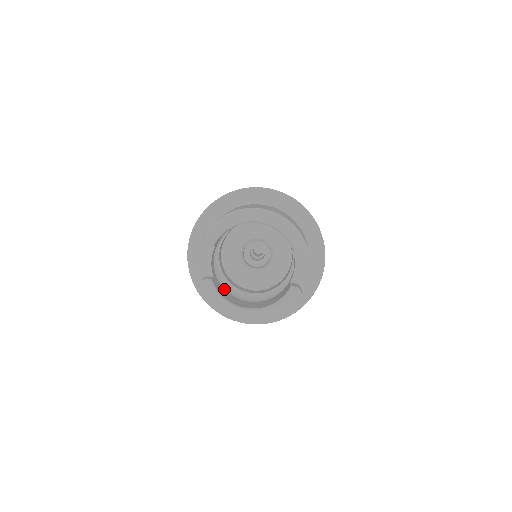
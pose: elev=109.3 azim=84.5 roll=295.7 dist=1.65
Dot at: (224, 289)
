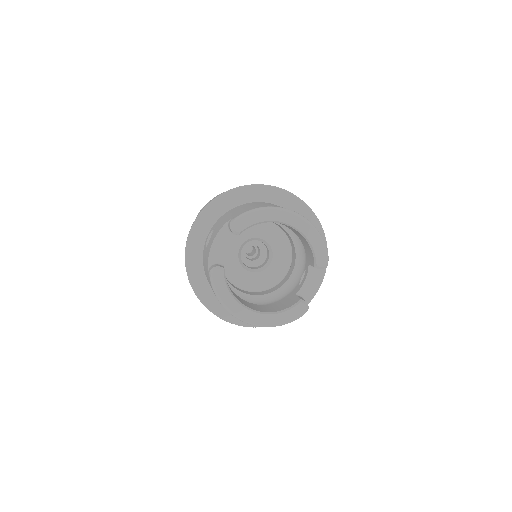
Dot at: occluded
